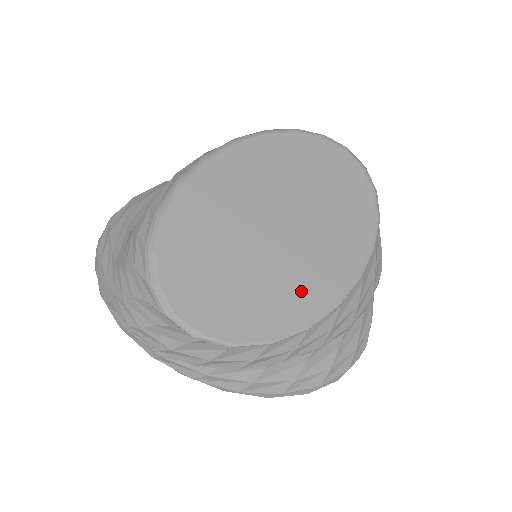
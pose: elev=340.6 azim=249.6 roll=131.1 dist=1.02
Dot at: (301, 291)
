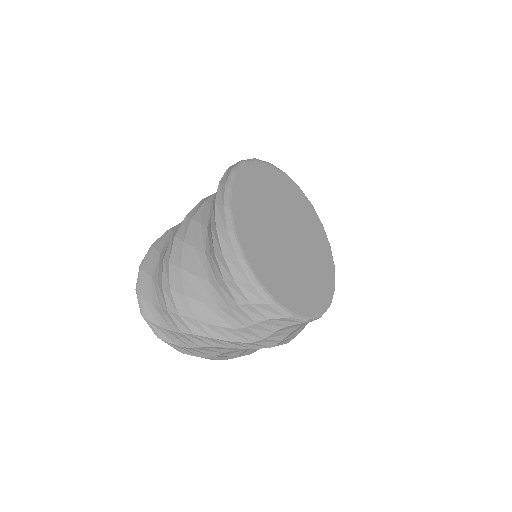
Dot at: (319, 255)
